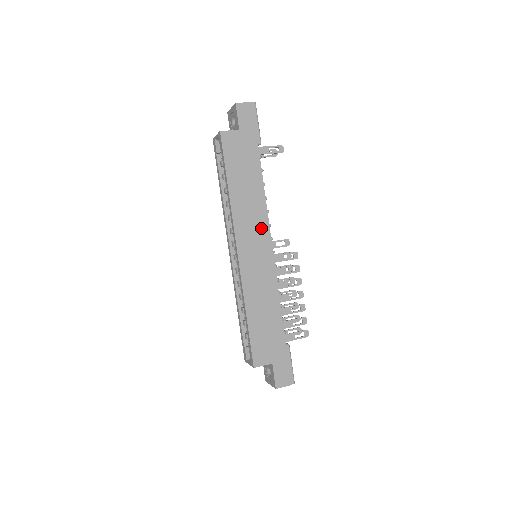
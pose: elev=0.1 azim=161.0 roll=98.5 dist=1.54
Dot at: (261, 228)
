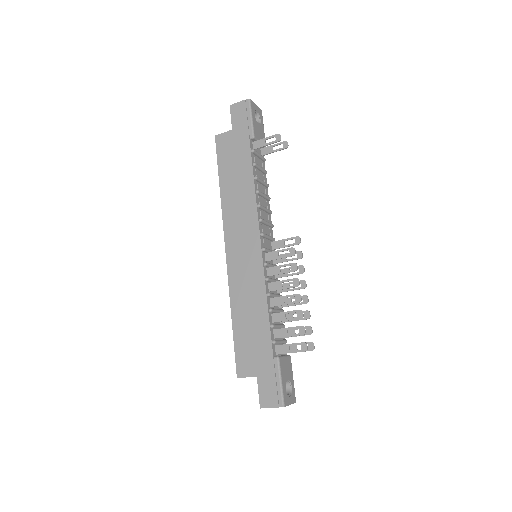
Dot at: (250, 224)
